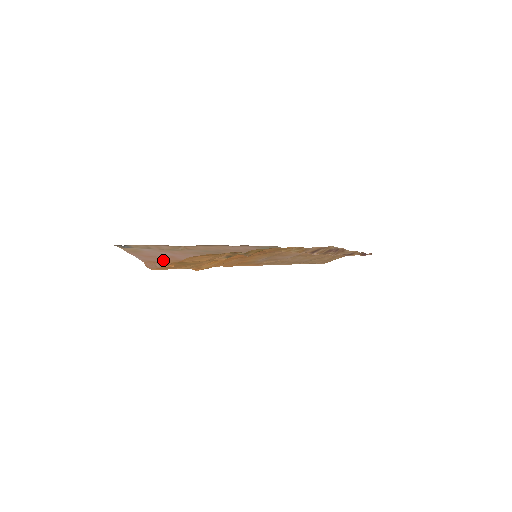
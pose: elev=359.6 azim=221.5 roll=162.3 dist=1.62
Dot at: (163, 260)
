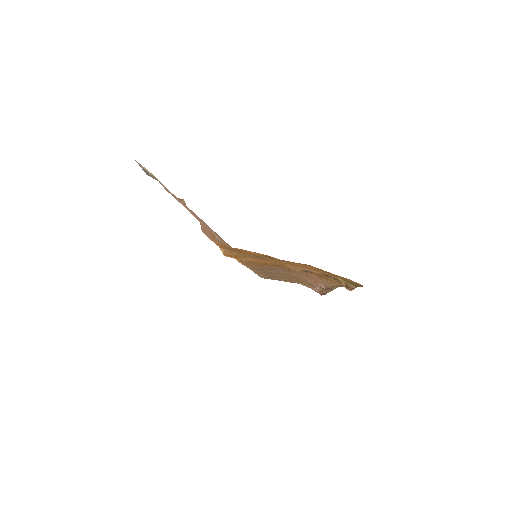
Dot at: occluded
